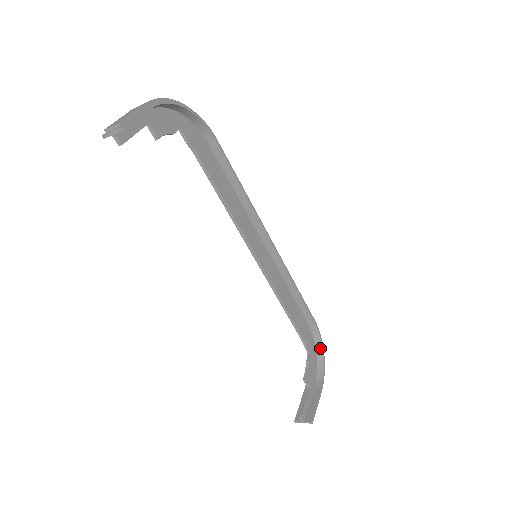
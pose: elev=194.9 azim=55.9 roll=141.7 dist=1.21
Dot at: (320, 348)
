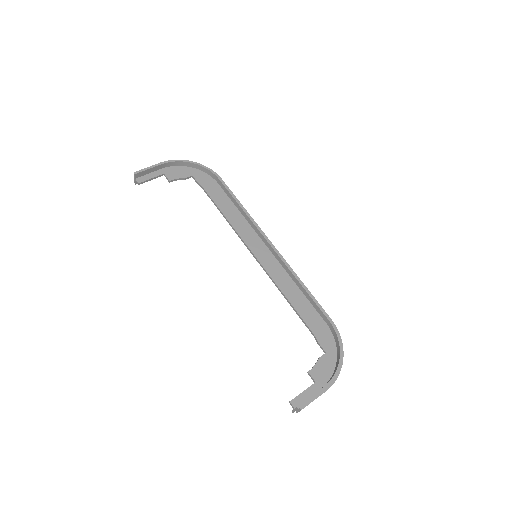
Dot at: (338, 349)
